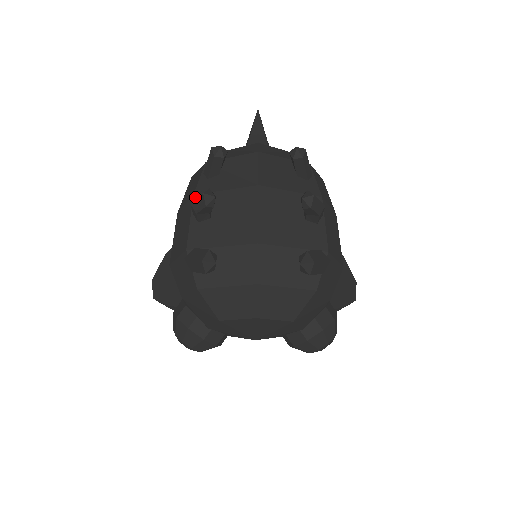
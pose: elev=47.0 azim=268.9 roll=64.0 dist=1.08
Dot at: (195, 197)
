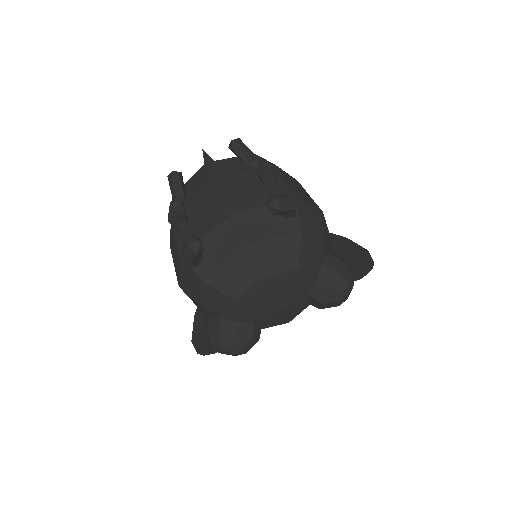
Dot at: occluded
